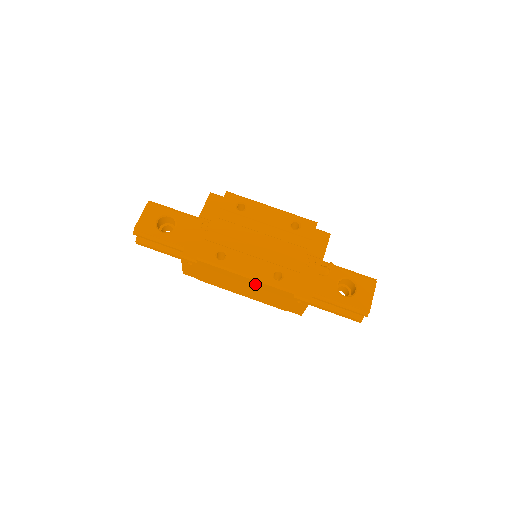
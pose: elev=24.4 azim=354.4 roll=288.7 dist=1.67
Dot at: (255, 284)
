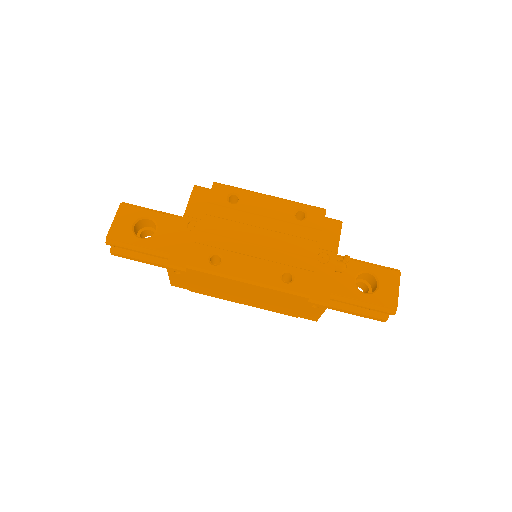
Dot at: (260, 290)
